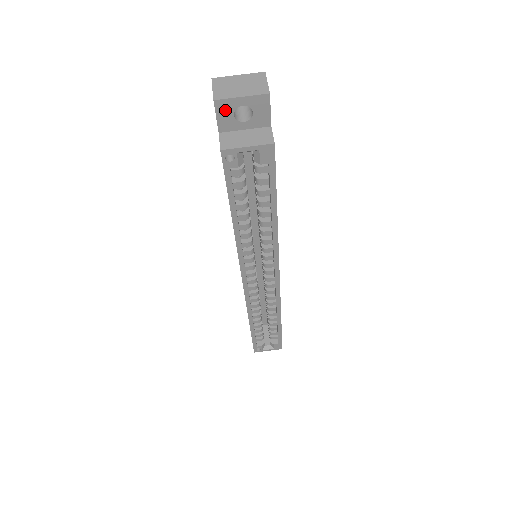
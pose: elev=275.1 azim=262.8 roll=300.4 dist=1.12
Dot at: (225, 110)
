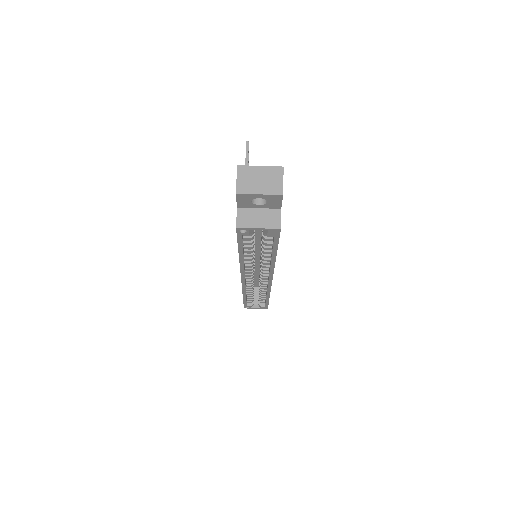
Dot at: (244, 198)
